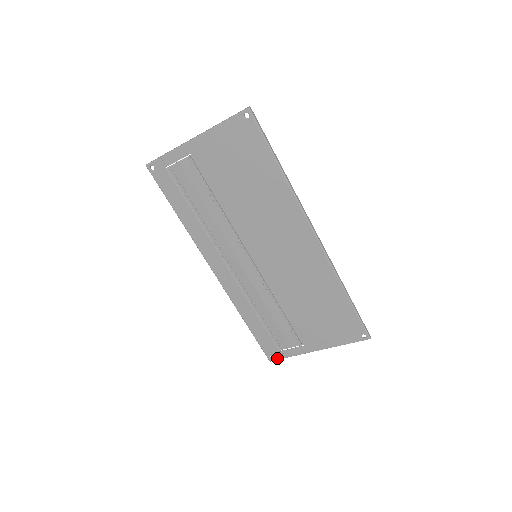
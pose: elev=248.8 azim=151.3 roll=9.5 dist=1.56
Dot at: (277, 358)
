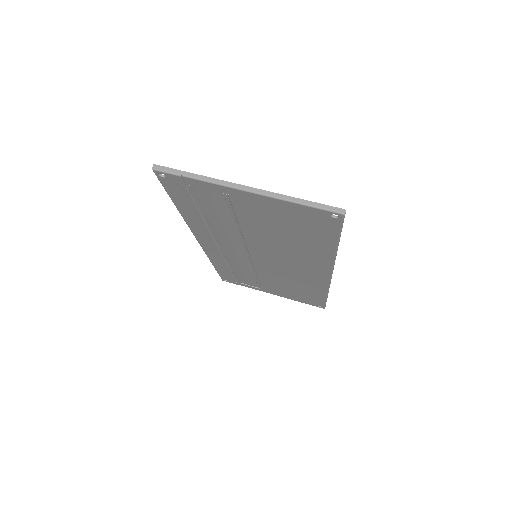
Dot at: (231, 282)
